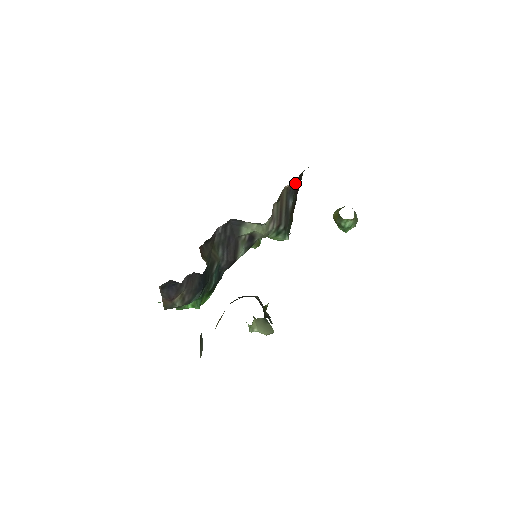
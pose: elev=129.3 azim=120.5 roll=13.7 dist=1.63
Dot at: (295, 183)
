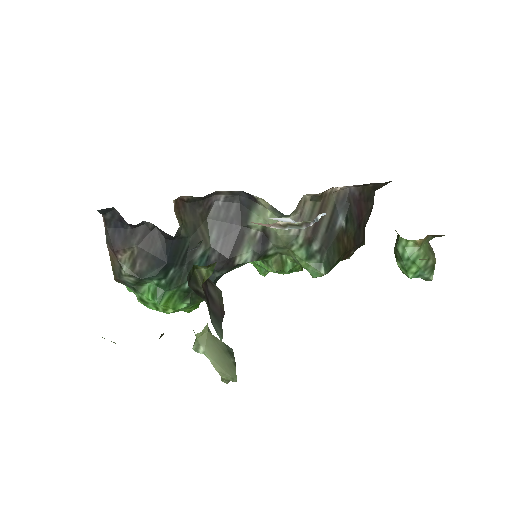
Dot at: (355, 197)
